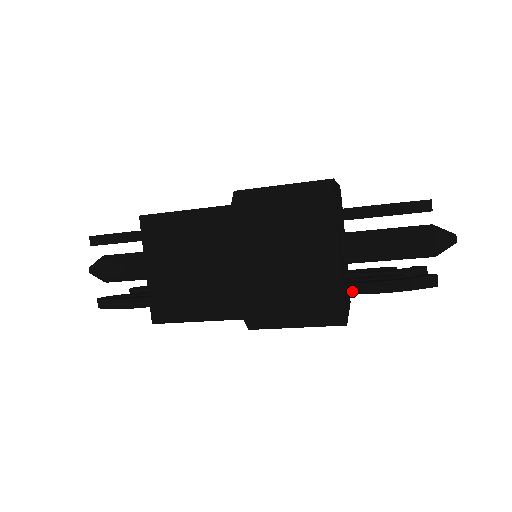
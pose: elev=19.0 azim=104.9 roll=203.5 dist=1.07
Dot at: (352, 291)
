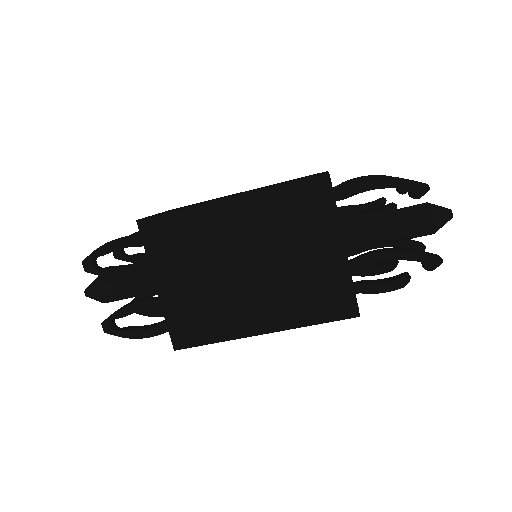
Dot at: (340, 189)
